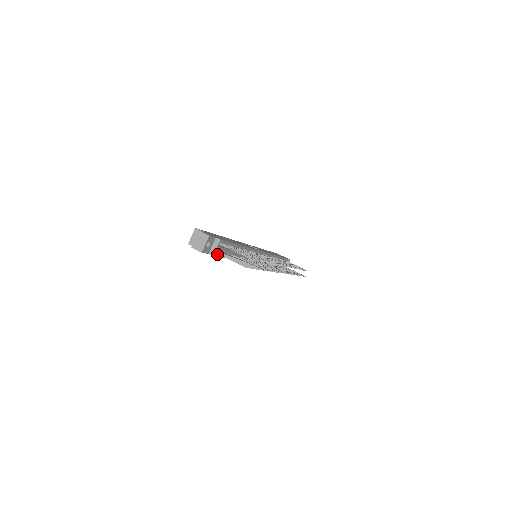
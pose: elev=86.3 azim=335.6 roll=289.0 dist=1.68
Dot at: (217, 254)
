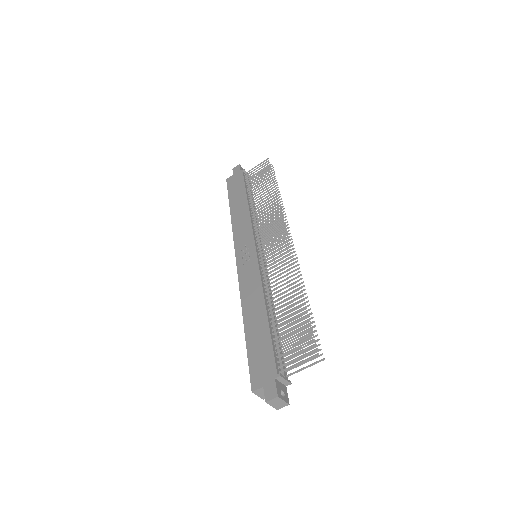
Dot at: occluded
